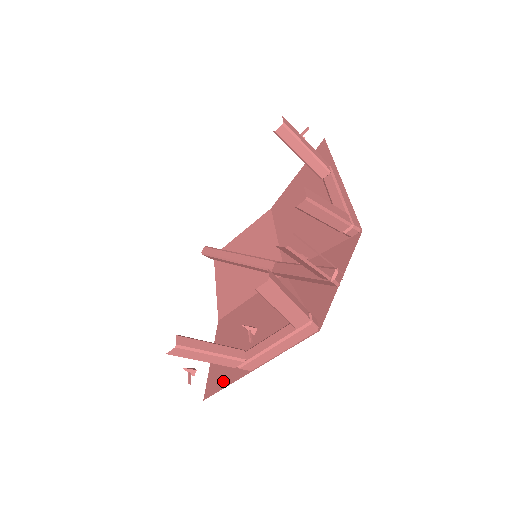
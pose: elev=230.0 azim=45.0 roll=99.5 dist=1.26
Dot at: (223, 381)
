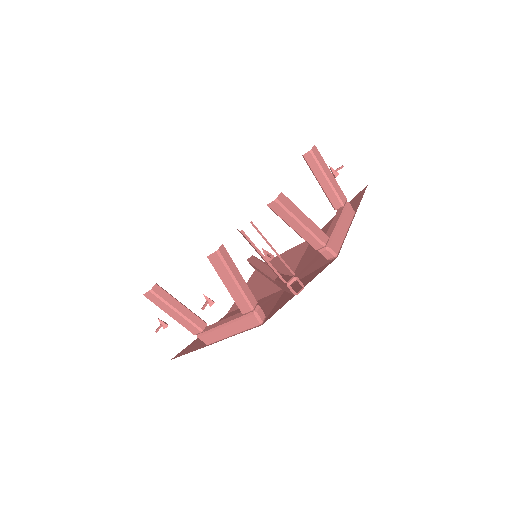
Dot at: (190, 349)
